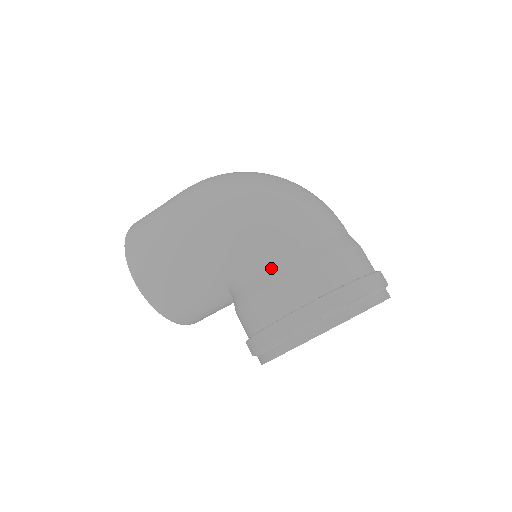
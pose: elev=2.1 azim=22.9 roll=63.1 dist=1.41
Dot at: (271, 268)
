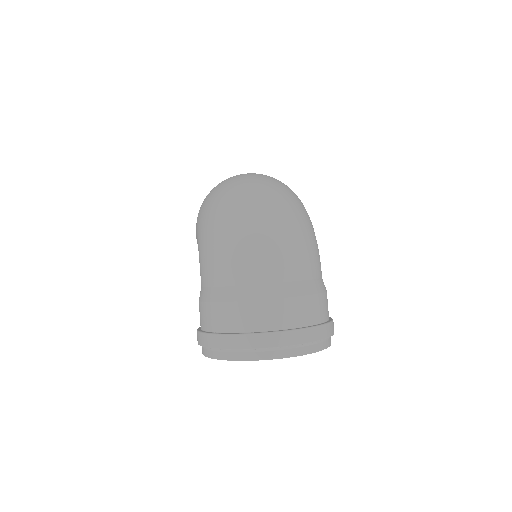
Dot at: (201, 289)
